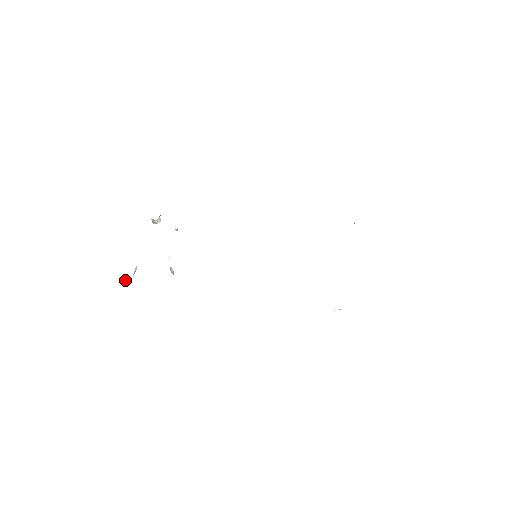
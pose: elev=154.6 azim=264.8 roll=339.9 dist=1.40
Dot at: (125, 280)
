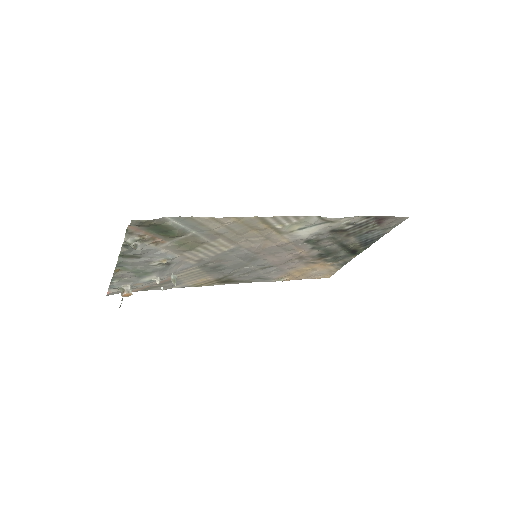
Dot at: (136, 247)
